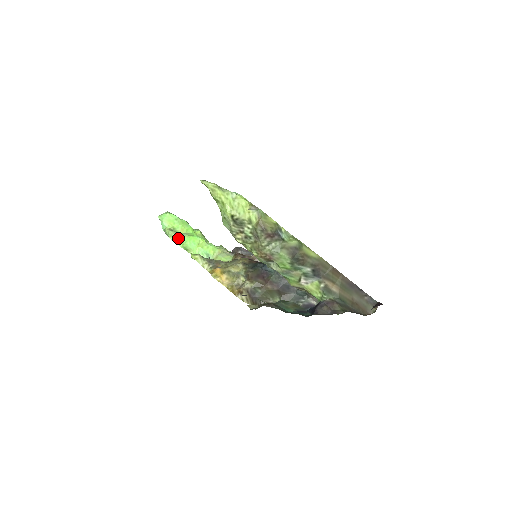
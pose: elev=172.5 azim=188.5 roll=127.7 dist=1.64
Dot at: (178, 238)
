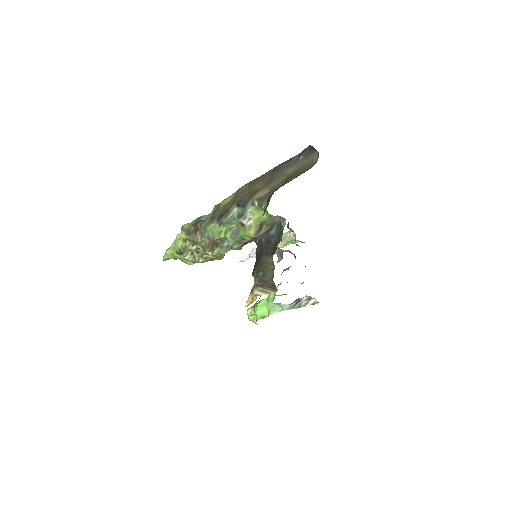
Dot at: (255, 316)
